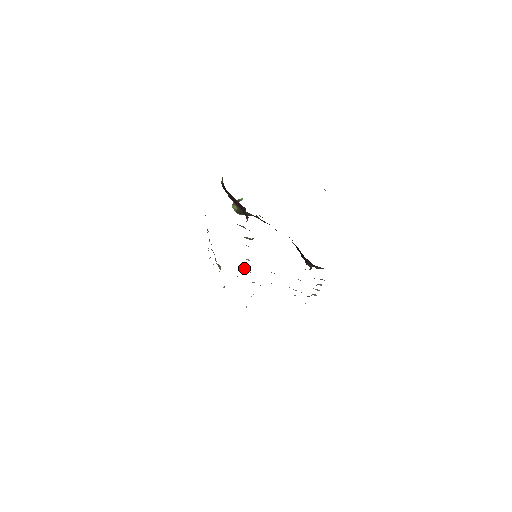
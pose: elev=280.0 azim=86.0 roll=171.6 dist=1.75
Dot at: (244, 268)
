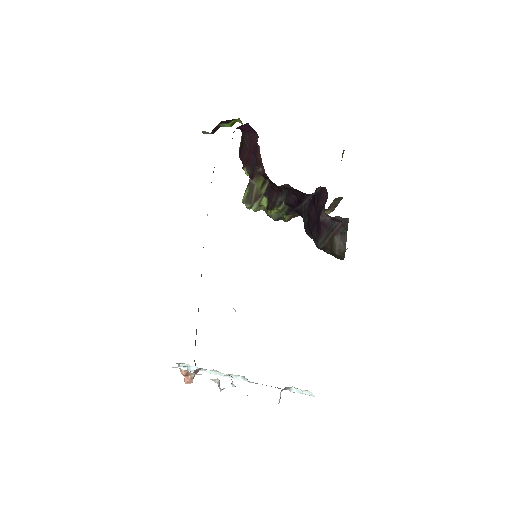
Dot at: occluded
